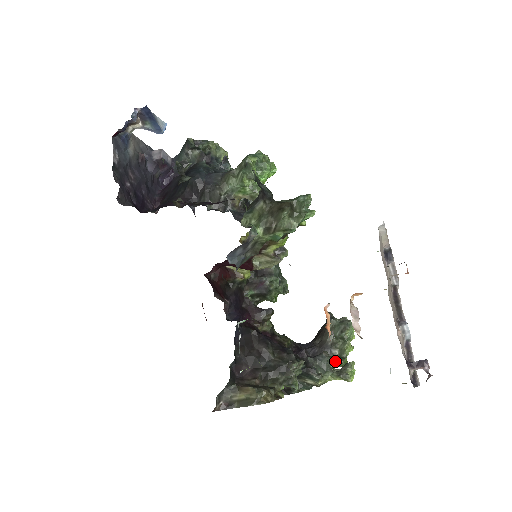
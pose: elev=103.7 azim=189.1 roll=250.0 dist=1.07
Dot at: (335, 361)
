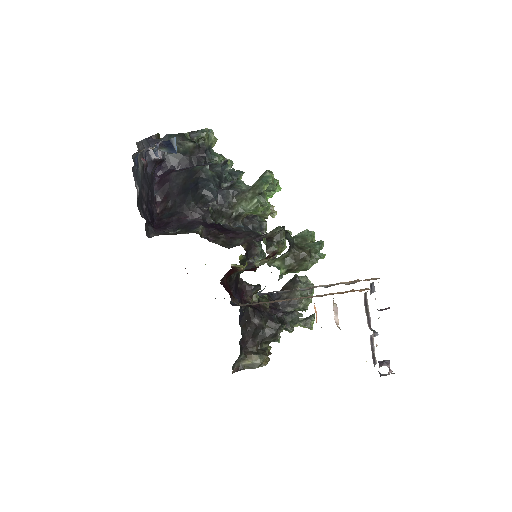
Dot at: (299, 310)
